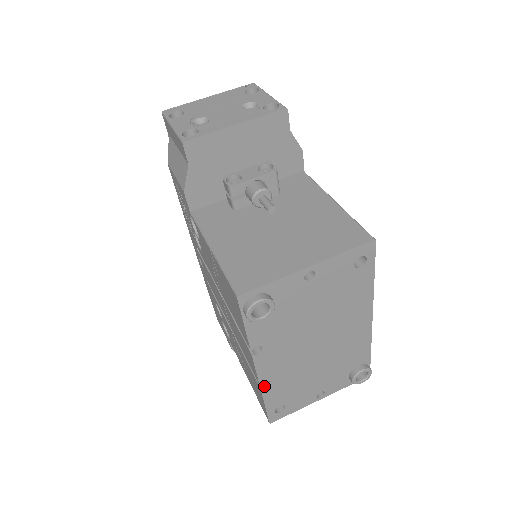
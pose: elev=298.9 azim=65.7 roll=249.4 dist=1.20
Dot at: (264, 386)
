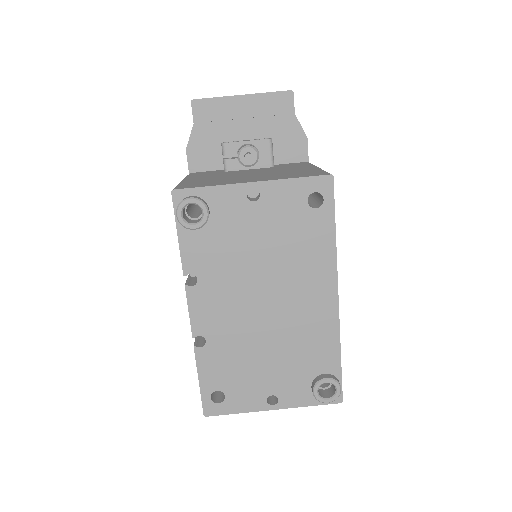
Dot at: (199, 346)
